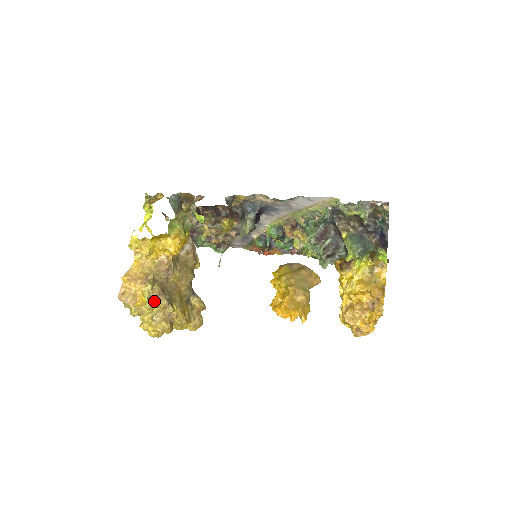
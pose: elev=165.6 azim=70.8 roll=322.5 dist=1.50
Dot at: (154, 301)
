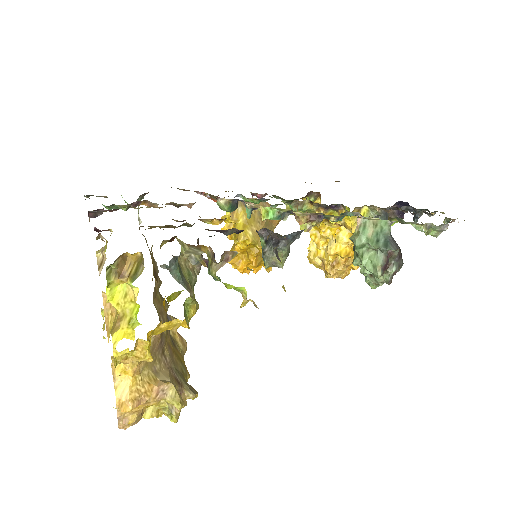
Dot at: occluded
